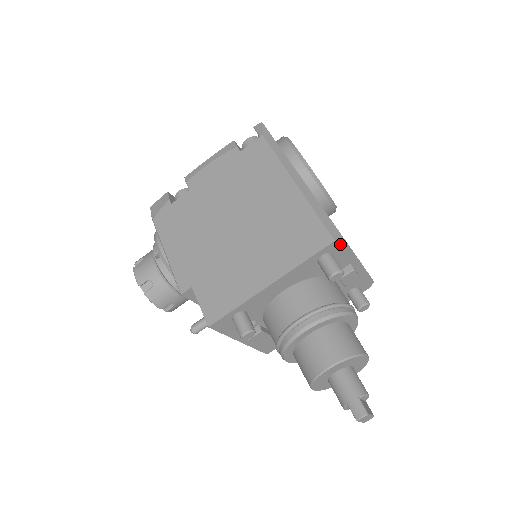
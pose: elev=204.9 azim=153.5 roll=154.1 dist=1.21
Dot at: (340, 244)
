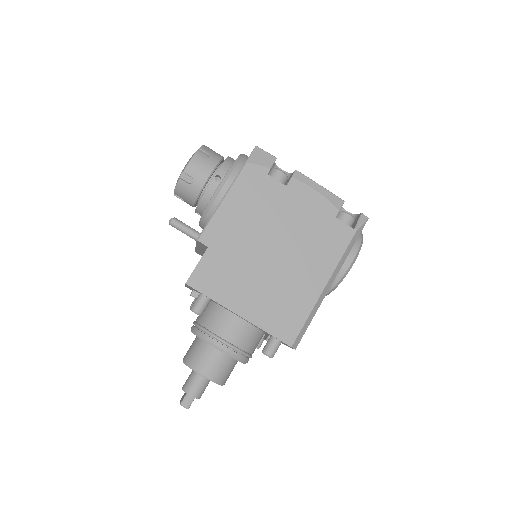
Dot at: (291, 347)
